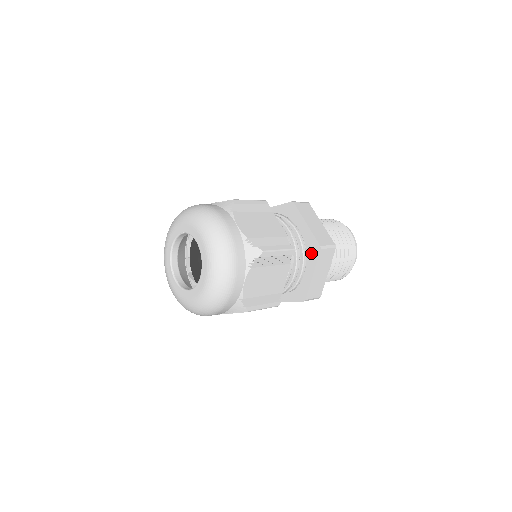
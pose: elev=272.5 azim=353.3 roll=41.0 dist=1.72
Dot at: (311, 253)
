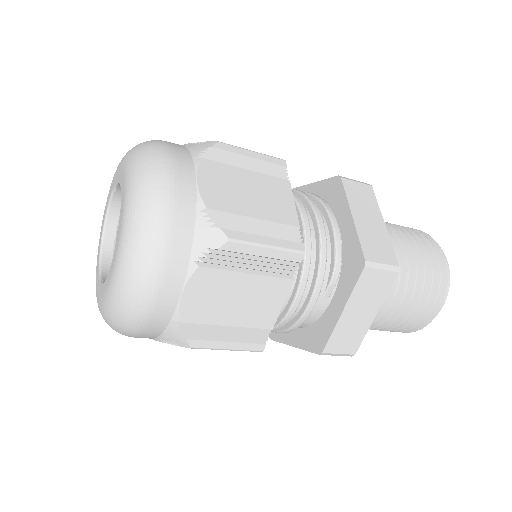
Dot at: (334, 199)
